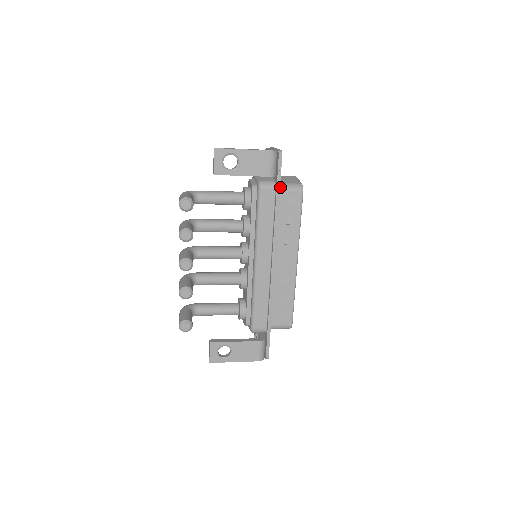
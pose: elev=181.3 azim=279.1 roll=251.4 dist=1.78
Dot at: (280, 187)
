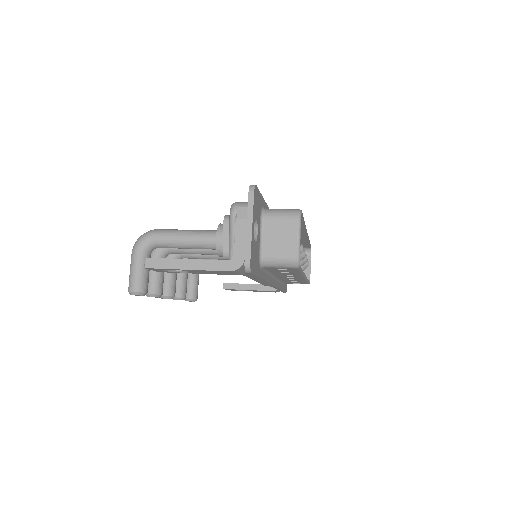
Dot at: (263, 264)
